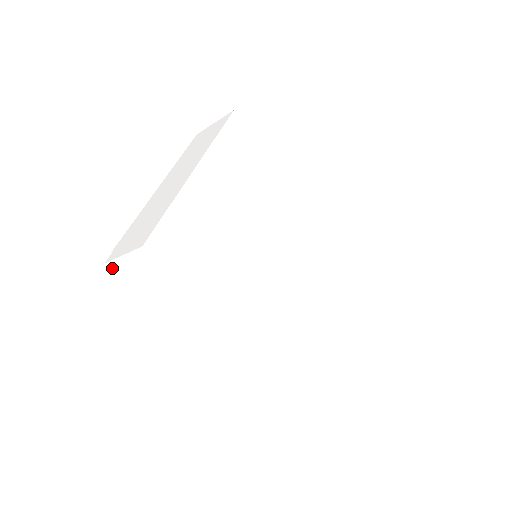
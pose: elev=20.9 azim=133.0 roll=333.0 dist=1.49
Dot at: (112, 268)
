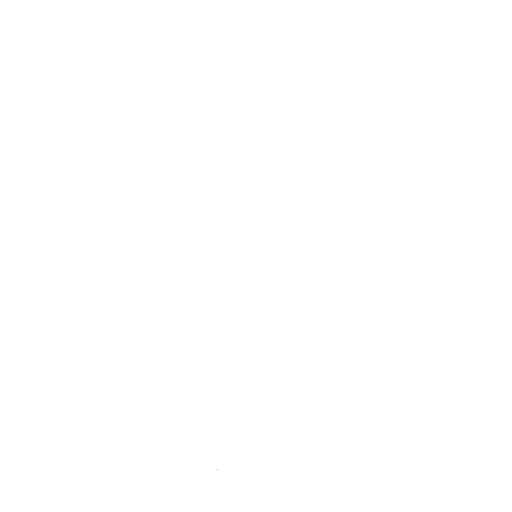
Dot at: occluded
